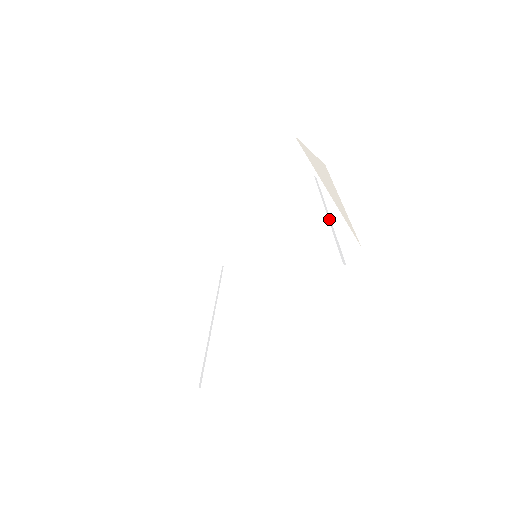
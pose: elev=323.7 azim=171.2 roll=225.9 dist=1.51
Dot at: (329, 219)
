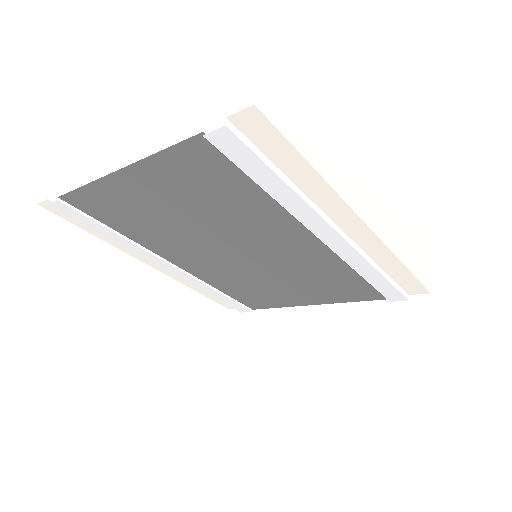
Dot at: (322, 212)
